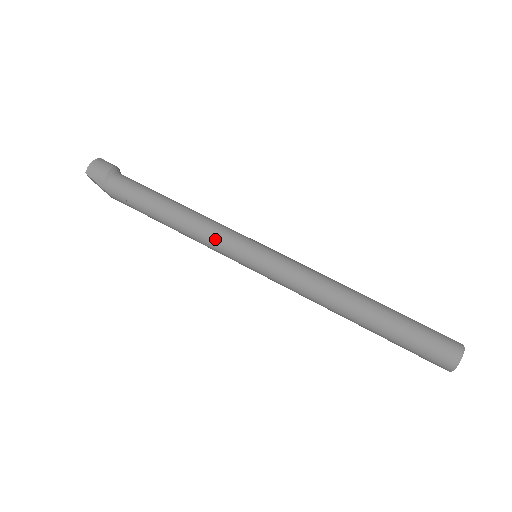
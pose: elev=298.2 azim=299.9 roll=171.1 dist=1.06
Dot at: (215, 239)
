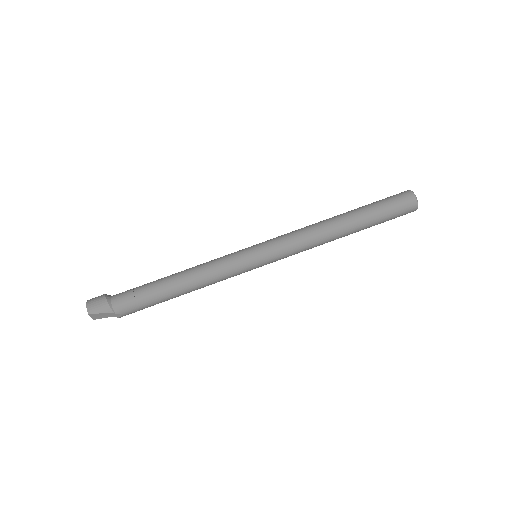
Dot at: (223, 267)
